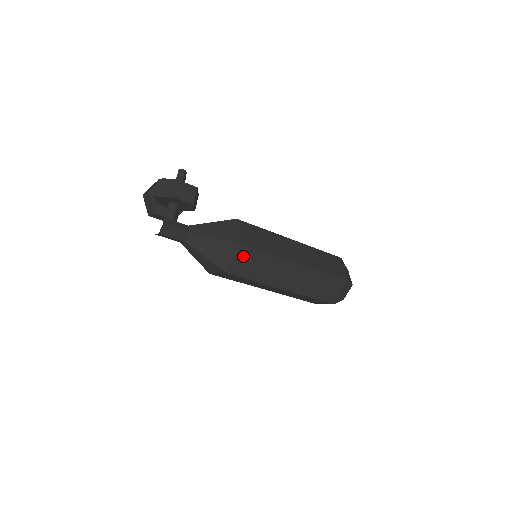
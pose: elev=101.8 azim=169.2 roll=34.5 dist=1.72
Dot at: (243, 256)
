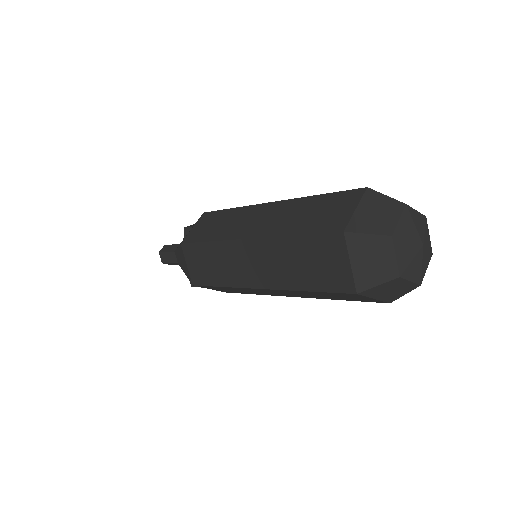
Dot at: (204, 222)
